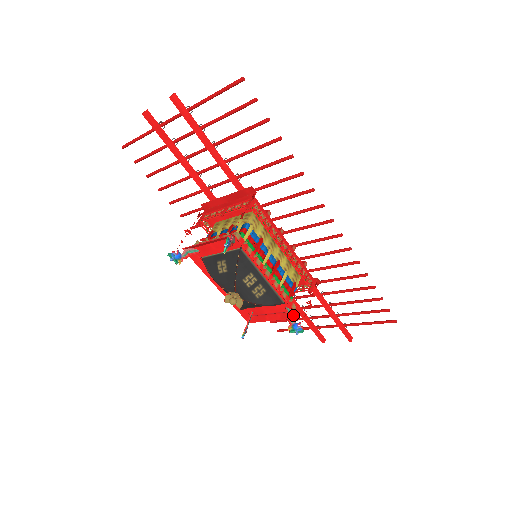
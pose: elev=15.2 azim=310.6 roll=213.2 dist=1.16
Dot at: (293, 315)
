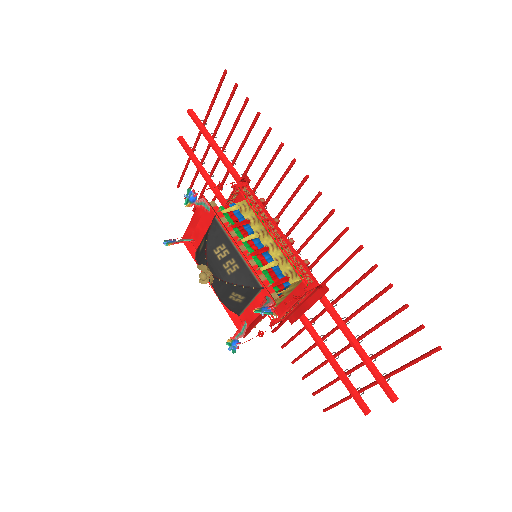
Dot at: (269, 301)
